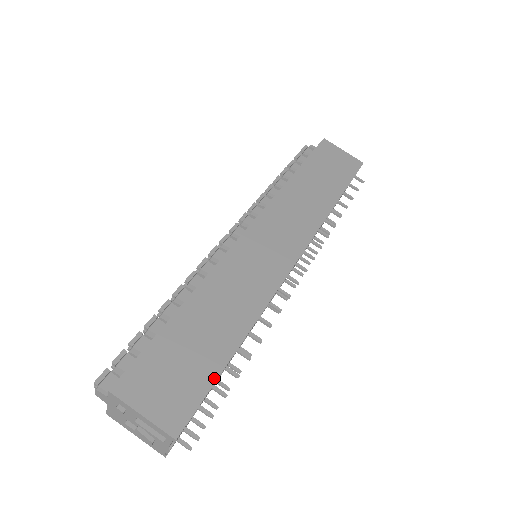
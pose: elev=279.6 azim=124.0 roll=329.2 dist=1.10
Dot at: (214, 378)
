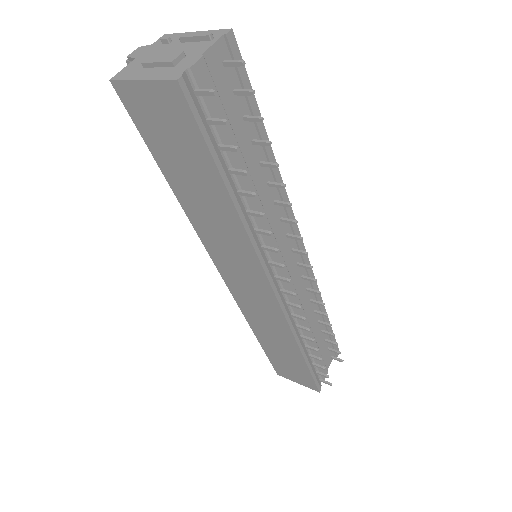
Dot at: (255, 105)
